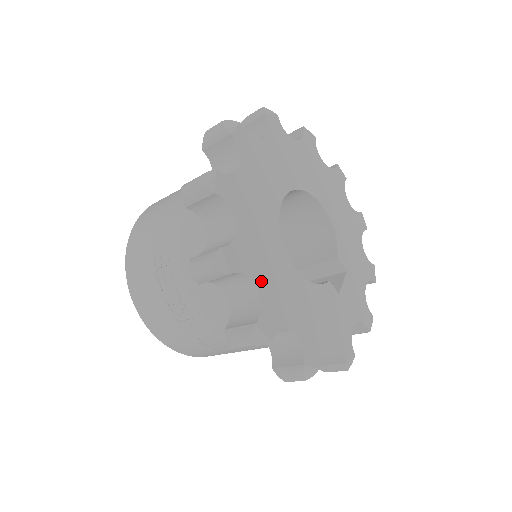
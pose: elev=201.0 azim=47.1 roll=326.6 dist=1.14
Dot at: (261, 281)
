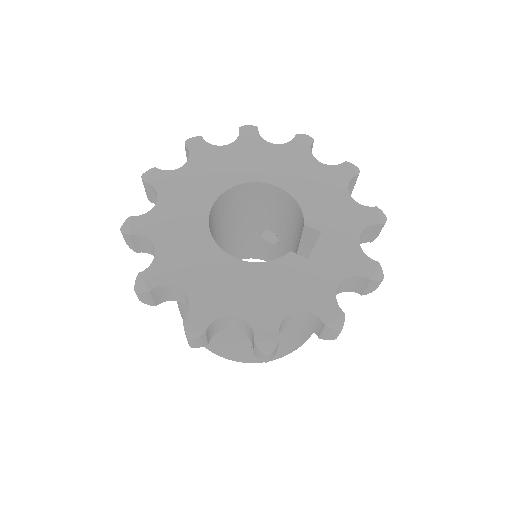
Dot at: (188, 284)
